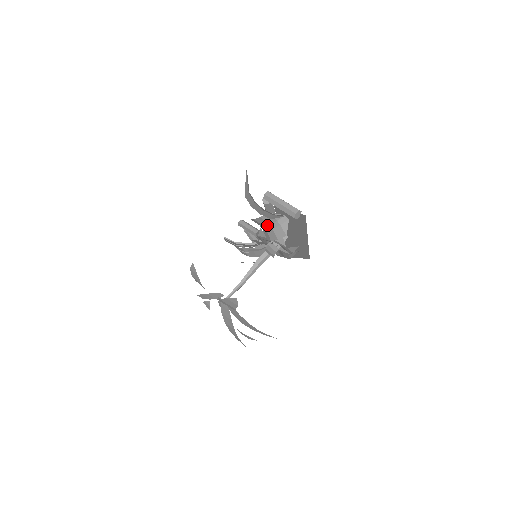
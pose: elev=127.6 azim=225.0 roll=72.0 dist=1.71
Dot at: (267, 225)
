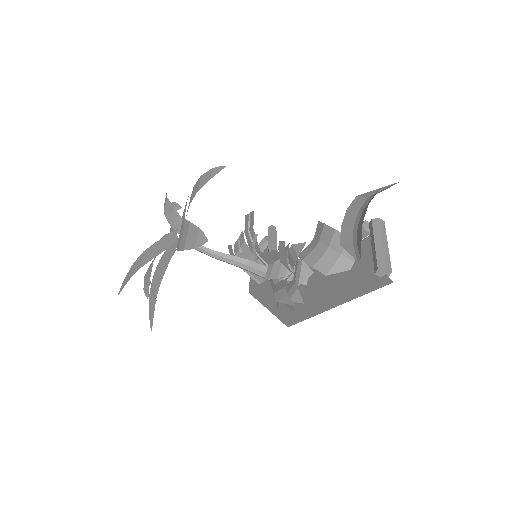
Dot at: (325, 245)
